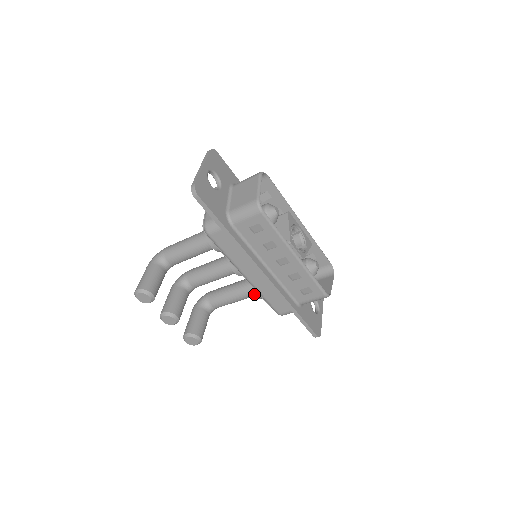
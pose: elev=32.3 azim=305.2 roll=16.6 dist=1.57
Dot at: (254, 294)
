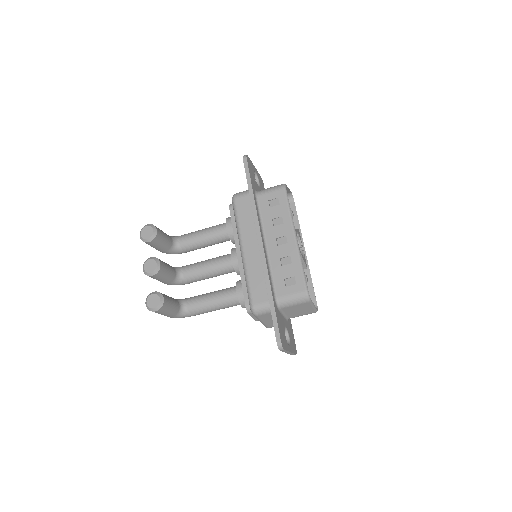
Dot at: (236, 290)
